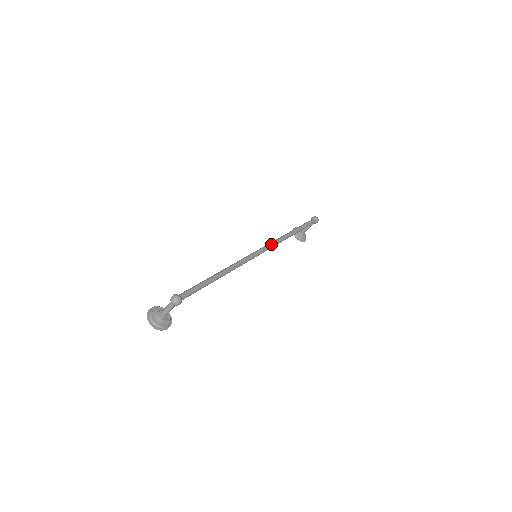
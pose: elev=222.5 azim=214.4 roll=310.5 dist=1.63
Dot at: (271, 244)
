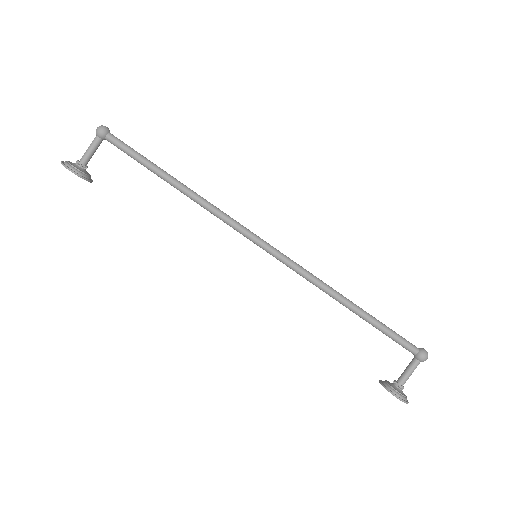
Dot at: (288, 257)
